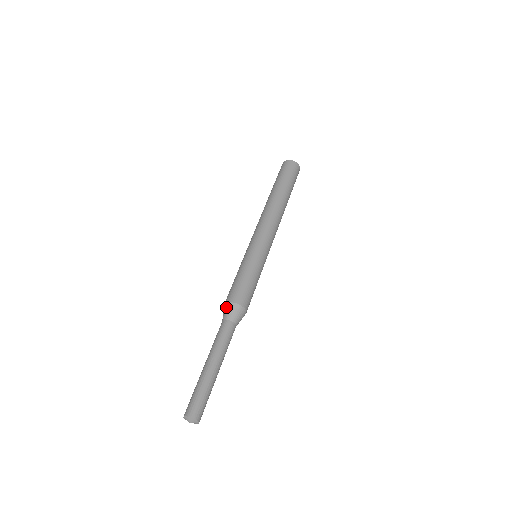
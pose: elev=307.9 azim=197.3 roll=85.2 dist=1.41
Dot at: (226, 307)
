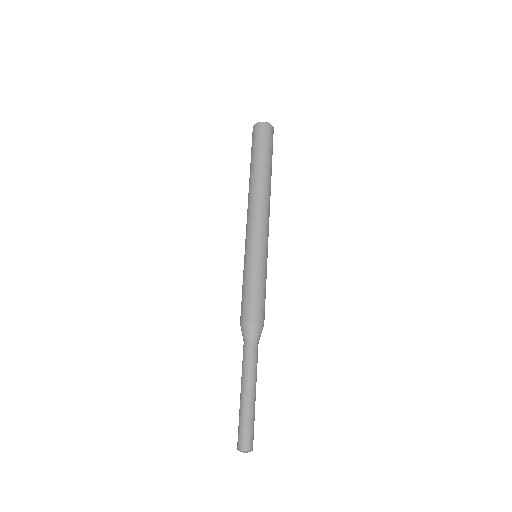
Dot at: (243, 328)
